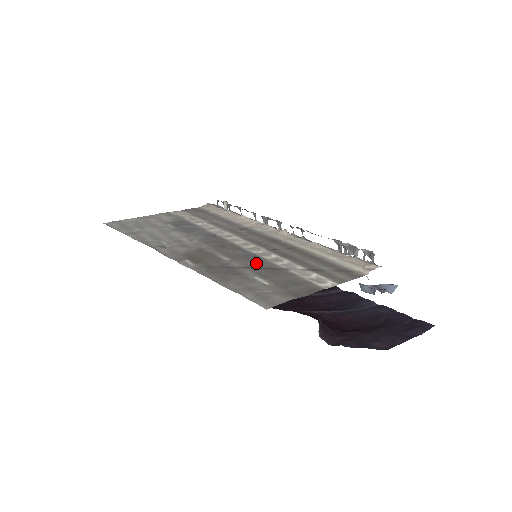
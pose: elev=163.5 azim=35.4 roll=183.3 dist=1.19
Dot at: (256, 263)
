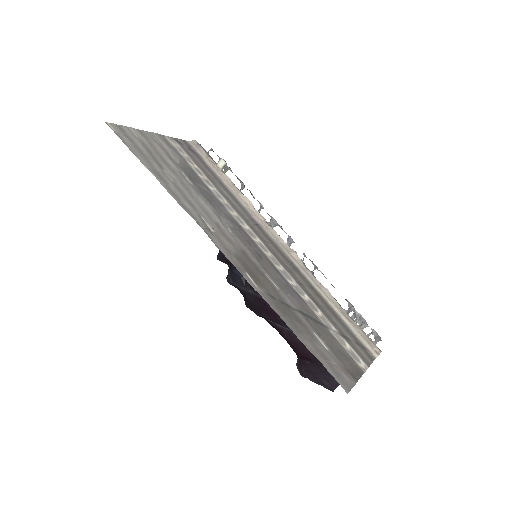
Dot at: (303, 307)
